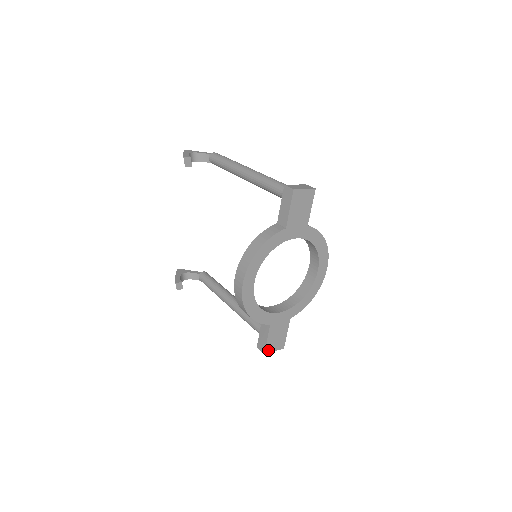
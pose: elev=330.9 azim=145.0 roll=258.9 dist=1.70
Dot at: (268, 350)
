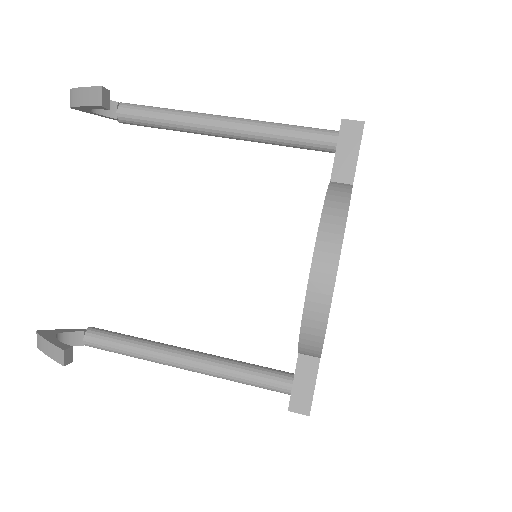
Dot at: (310, 407)
